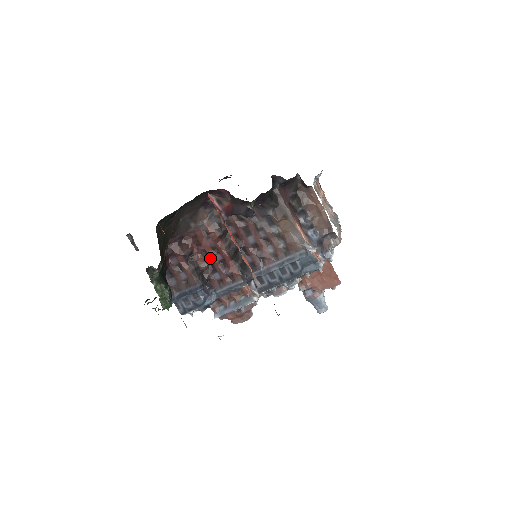
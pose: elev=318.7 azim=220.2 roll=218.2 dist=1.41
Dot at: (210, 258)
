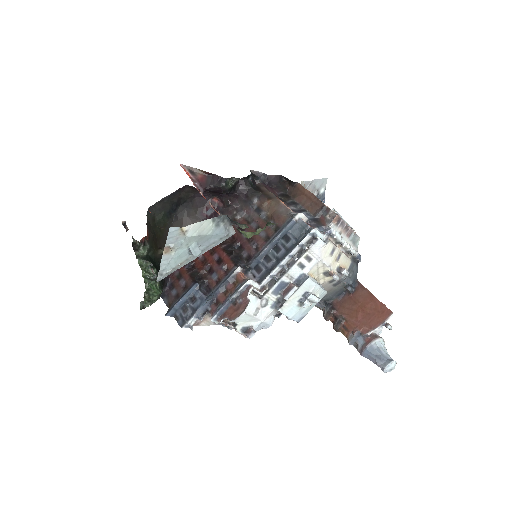
Dot at: (208, 261)
